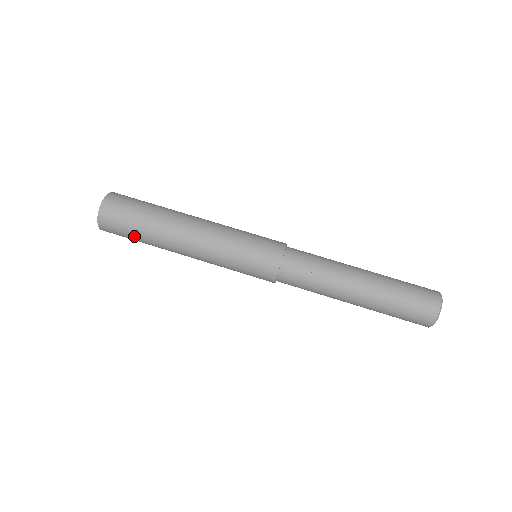
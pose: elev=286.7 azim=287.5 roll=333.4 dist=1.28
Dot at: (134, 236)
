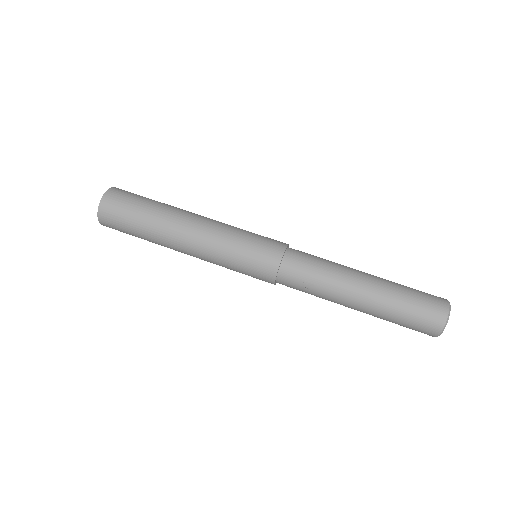
Dot at: occluded
